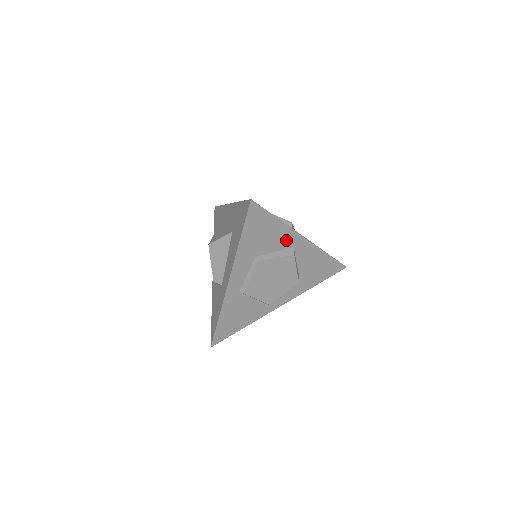
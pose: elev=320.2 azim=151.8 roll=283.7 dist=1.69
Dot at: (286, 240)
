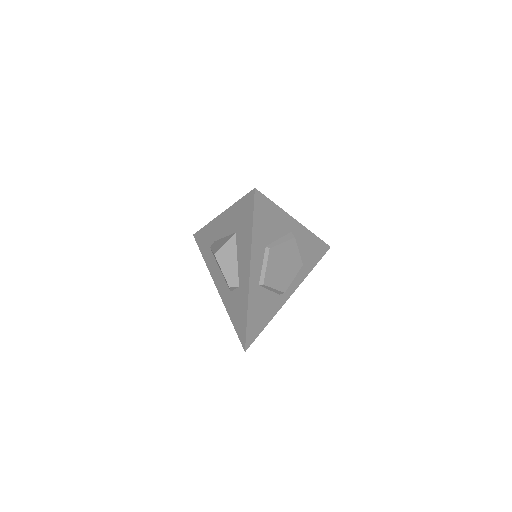
Dot at: (285, 226)
